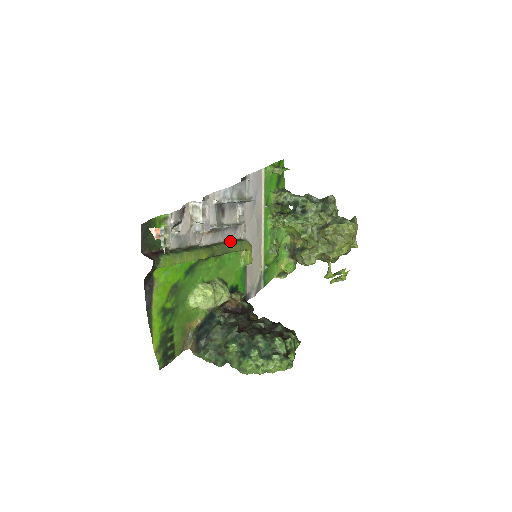
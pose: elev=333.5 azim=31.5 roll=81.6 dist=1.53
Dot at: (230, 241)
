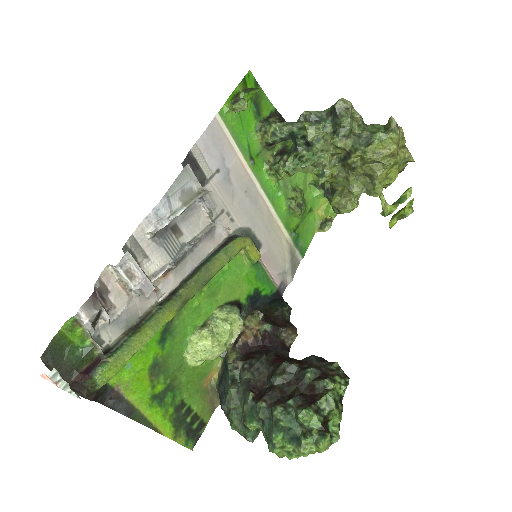
Dot at: (209, 256)
